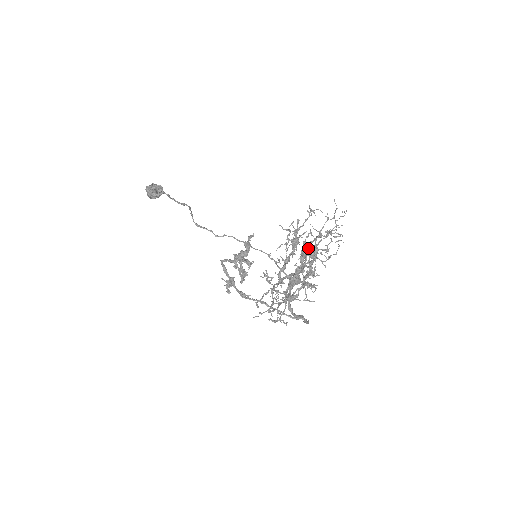
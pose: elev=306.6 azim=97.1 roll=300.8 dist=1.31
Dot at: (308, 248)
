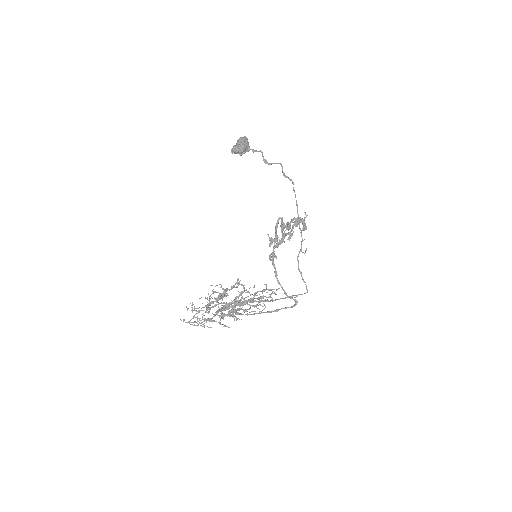
Dot at: (224, 306)
